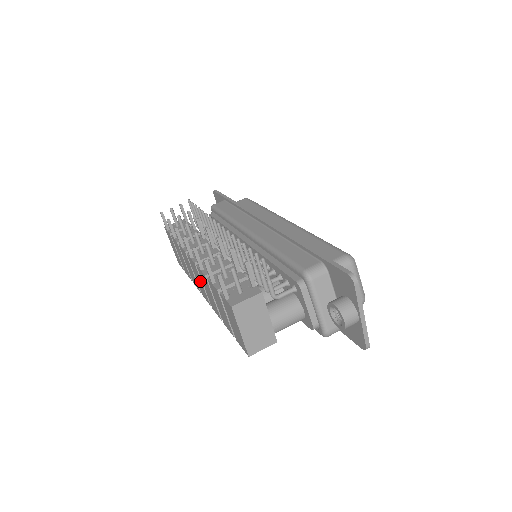
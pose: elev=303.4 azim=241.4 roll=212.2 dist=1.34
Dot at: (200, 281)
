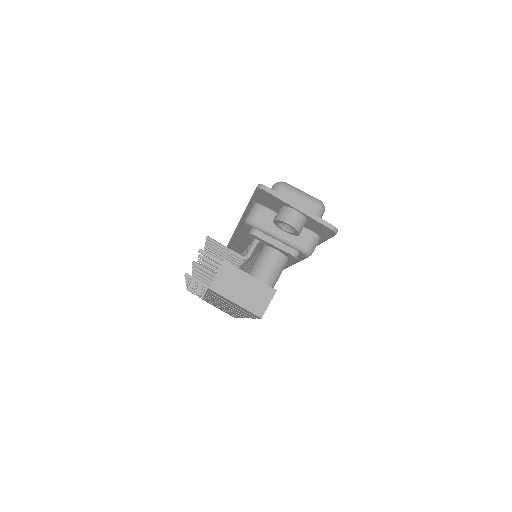
Dot at: occluded
